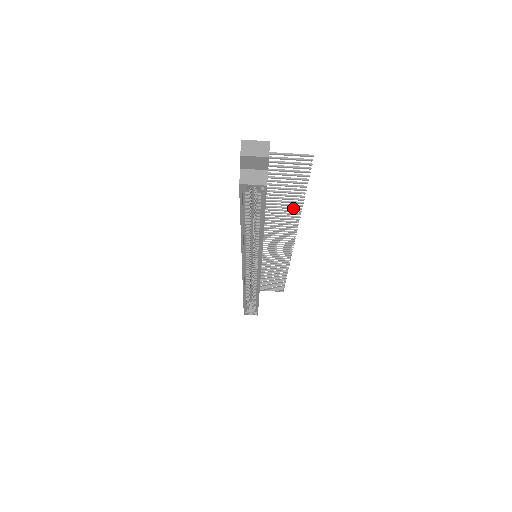
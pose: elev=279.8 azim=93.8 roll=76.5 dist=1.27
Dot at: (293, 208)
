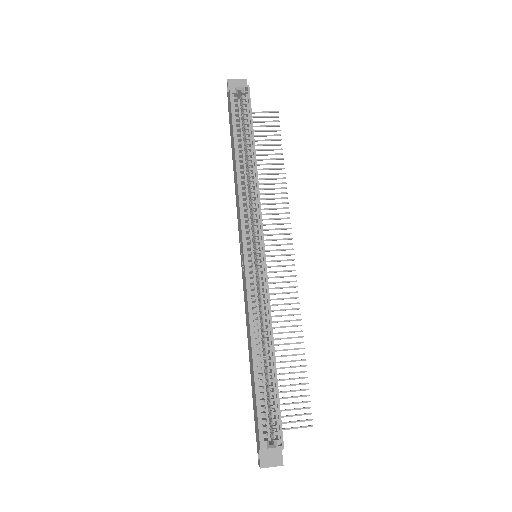
Dot at: (278, 183)
